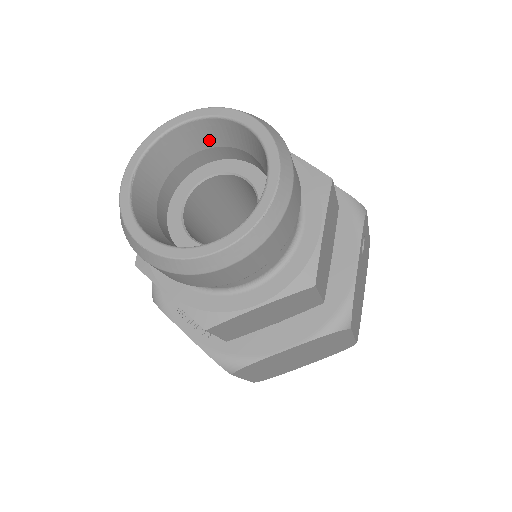
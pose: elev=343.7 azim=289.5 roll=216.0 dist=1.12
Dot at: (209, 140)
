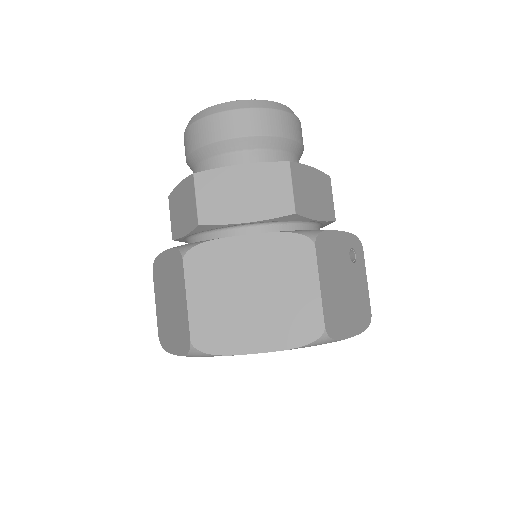
Dot at: occluded
